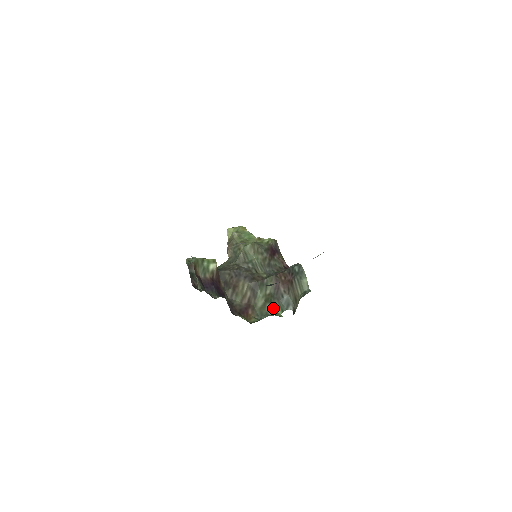
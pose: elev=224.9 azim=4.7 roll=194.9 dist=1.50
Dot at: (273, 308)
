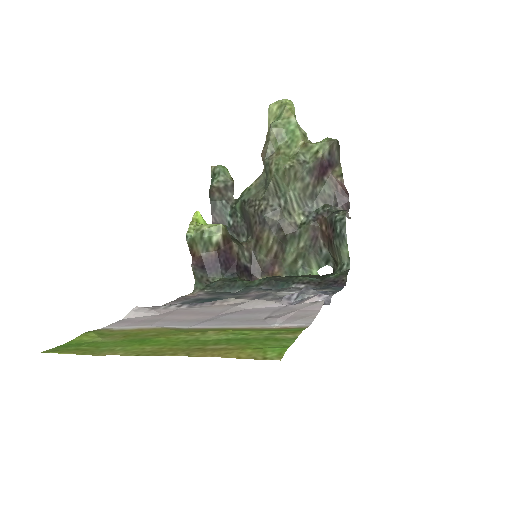
Dot at: (306, 265)
